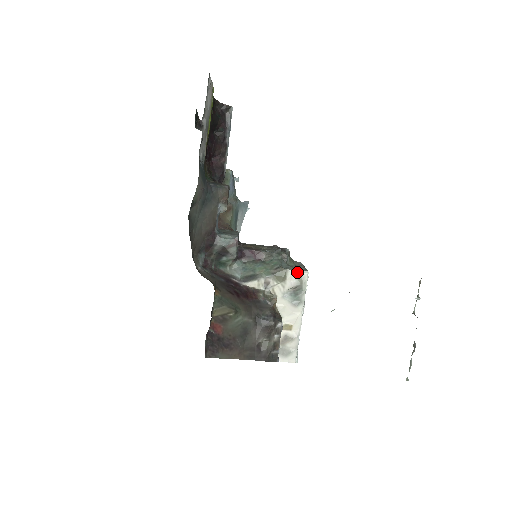
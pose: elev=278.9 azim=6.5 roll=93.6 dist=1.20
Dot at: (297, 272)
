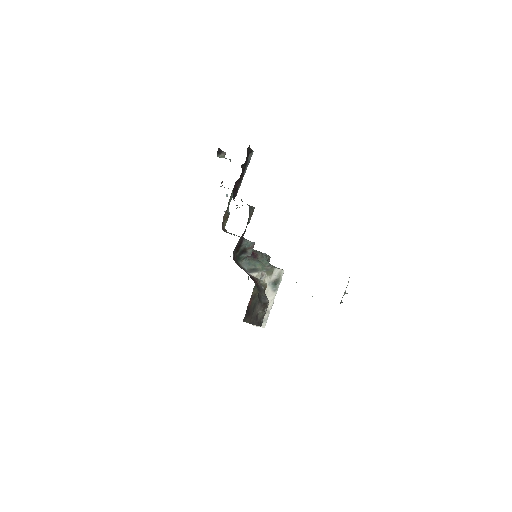
Dot at: (279, 270)
